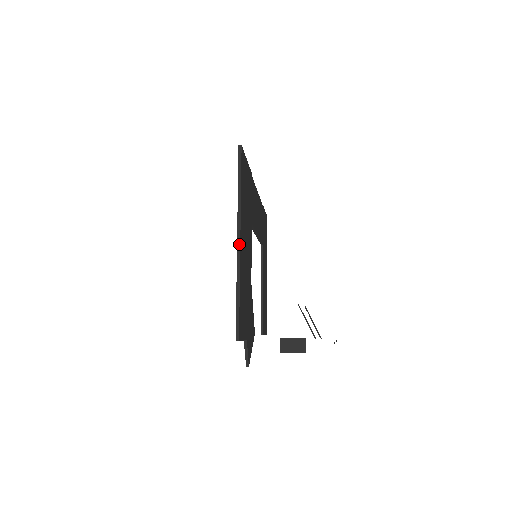
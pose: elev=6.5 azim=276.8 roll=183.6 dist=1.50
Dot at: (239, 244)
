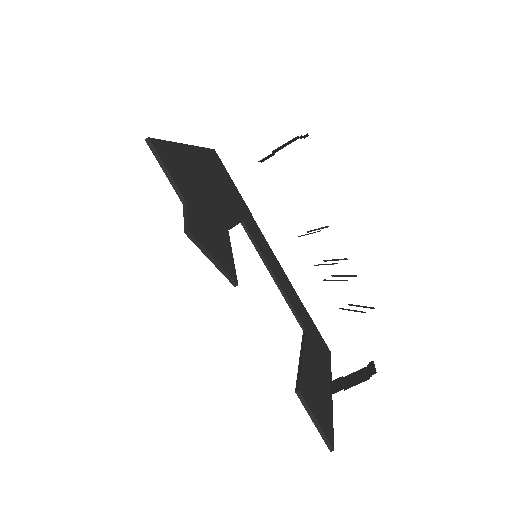
Dot at: (186, 145)
